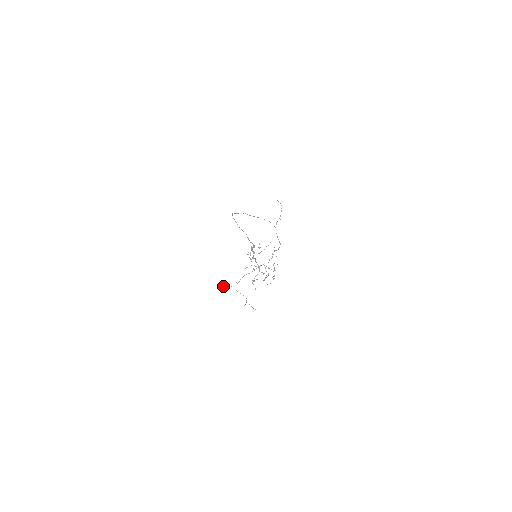
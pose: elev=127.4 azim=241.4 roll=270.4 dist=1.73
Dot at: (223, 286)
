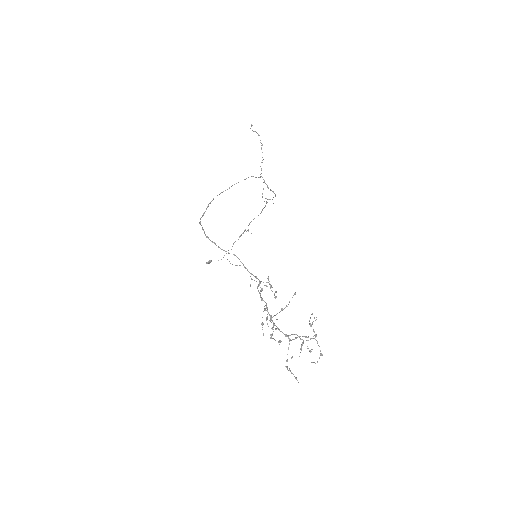
Dot at: (210, 262)
